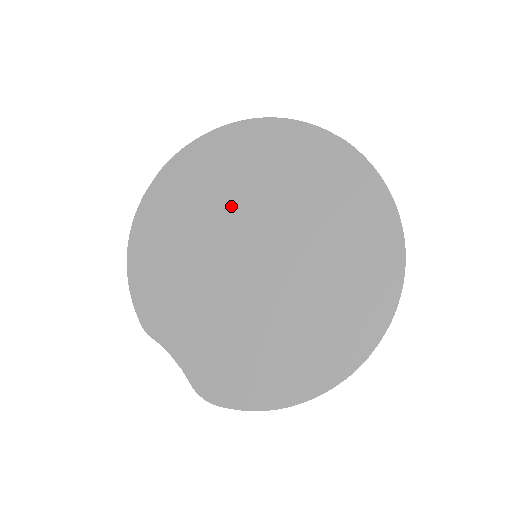
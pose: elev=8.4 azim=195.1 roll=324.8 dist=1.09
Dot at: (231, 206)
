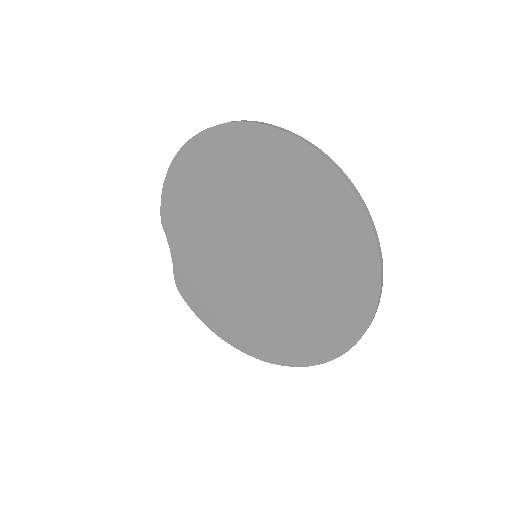
Dot at: (262, 211)
